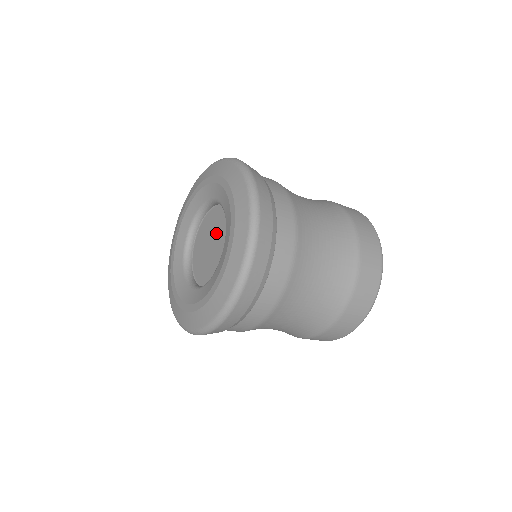
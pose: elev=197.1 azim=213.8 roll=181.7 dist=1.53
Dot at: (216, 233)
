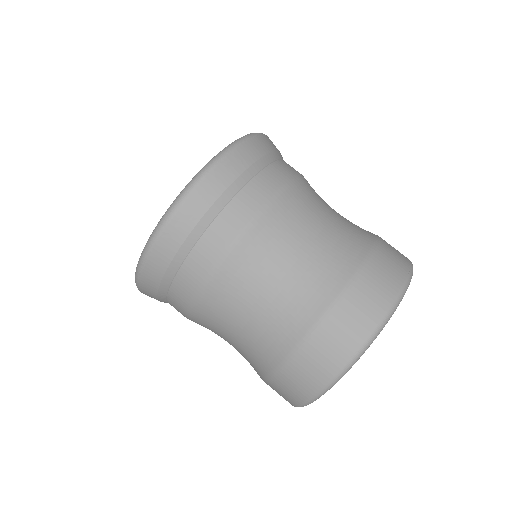
Dot at: occluded
